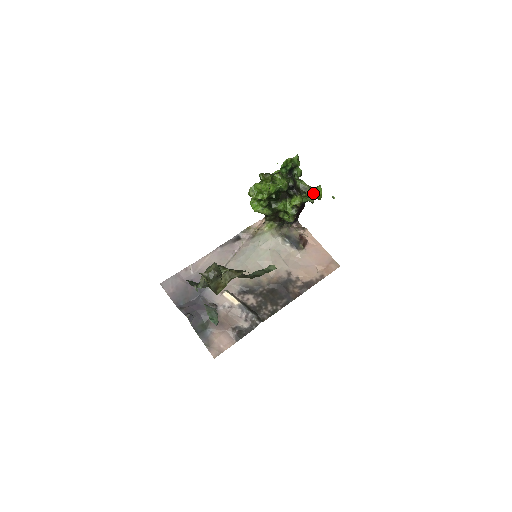
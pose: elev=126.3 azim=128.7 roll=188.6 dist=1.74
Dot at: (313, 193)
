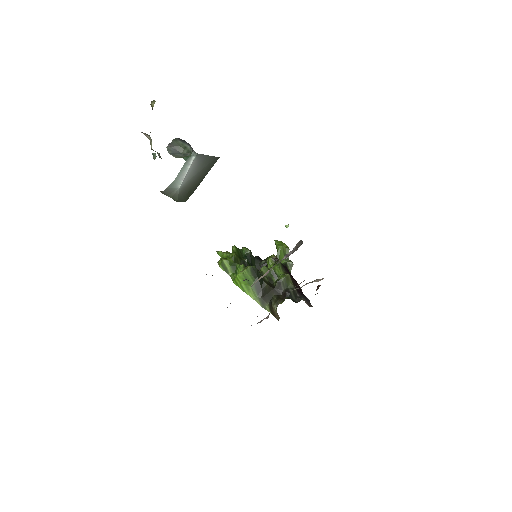
Dot at: (276, 245)
